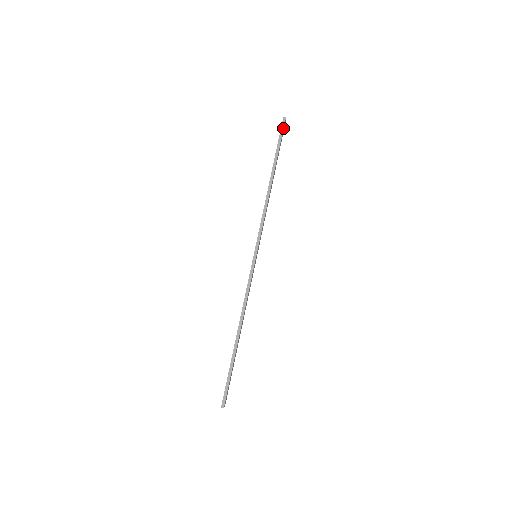
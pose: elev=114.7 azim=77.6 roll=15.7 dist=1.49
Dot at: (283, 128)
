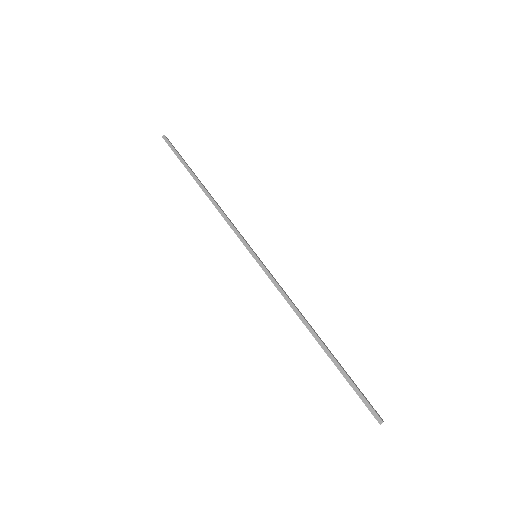
Dot at: (170, 144)
